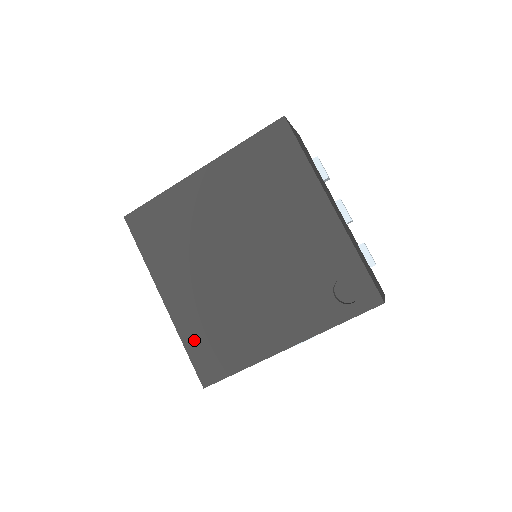
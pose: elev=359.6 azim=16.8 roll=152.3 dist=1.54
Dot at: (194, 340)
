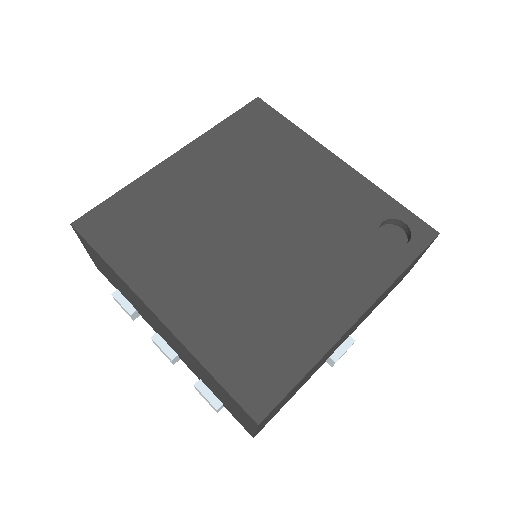
Dot at: (221, 354)
